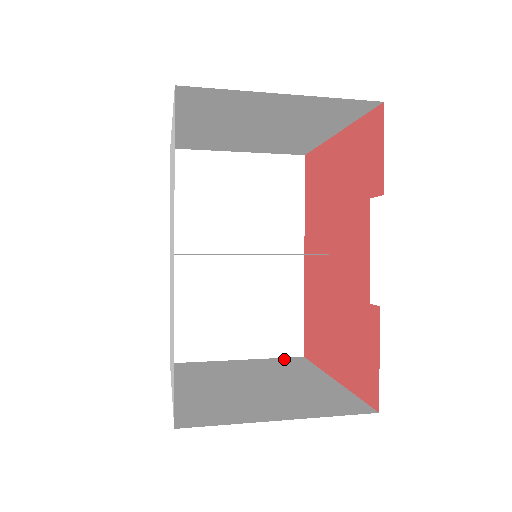
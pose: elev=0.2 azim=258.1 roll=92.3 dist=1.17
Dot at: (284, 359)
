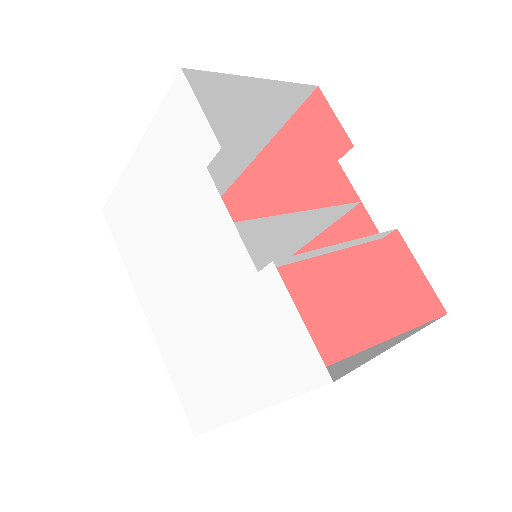
Dot at: occluded
